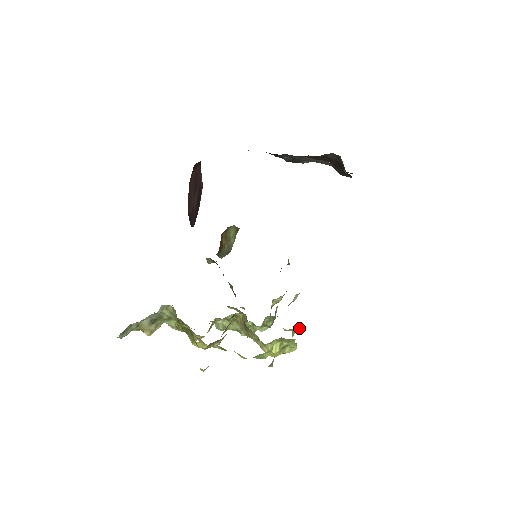
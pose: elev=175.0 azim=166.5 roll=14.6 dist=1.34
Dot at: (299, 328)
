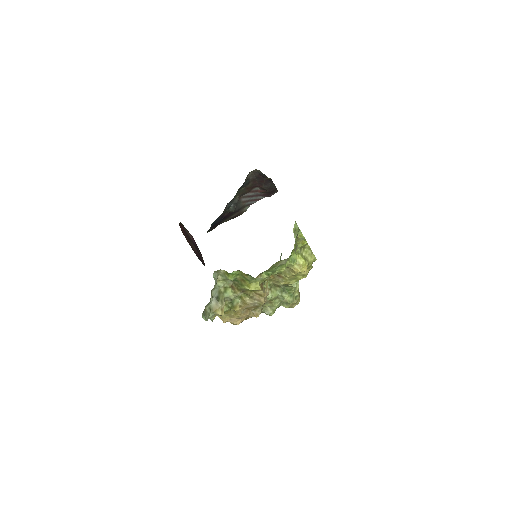
Dot at: occluded
